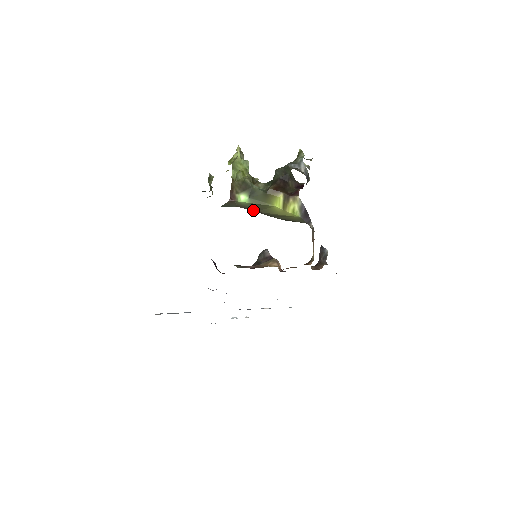
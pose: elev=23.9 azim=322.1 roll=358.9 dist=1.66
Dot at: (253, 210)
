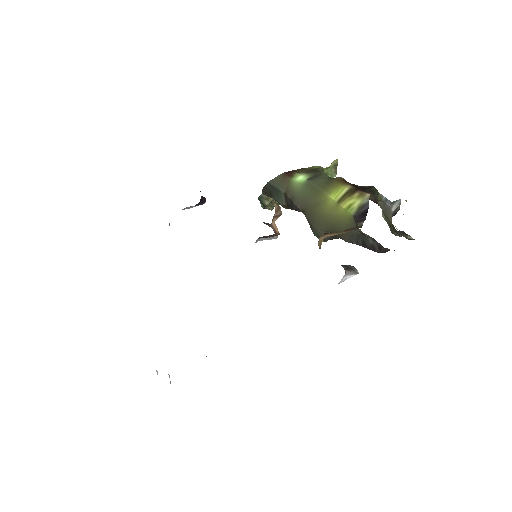
Dot at: (300, 206)
